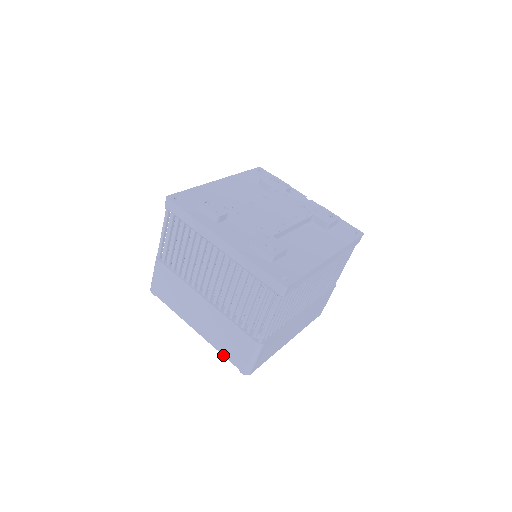
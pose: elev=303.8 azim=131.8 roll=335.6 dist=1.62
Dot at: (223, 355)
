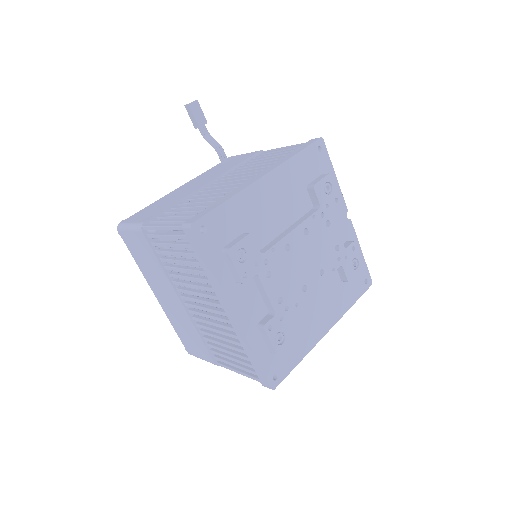
Dot at: (175, 331)
